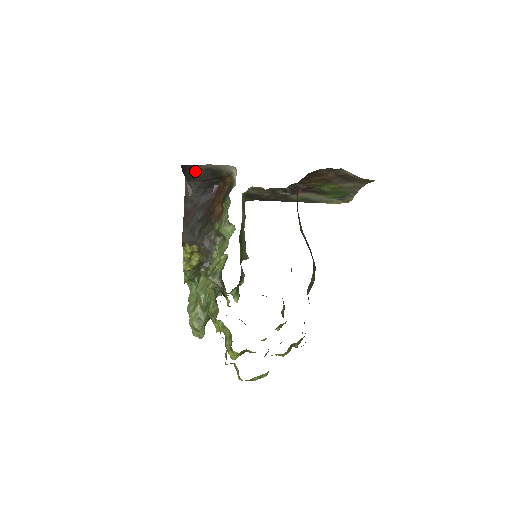
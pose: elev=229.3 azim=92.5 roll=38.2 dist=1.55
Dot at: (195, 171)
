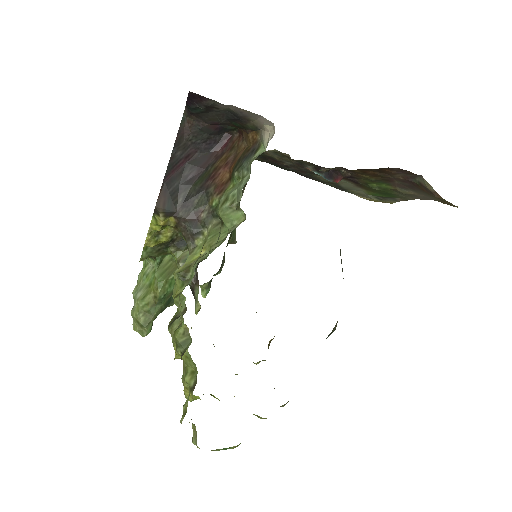
Dot at: (207, 107)
